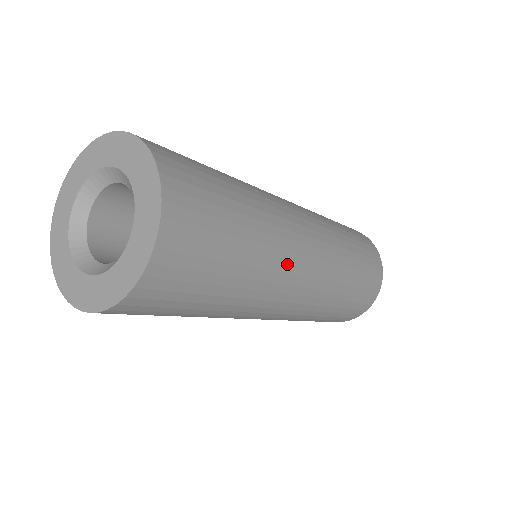
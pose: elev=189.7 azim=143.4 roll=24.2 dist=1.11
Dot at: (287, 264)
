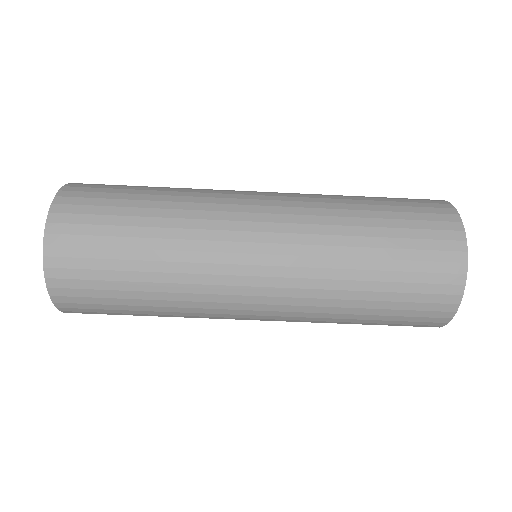
Dot at: occluded
